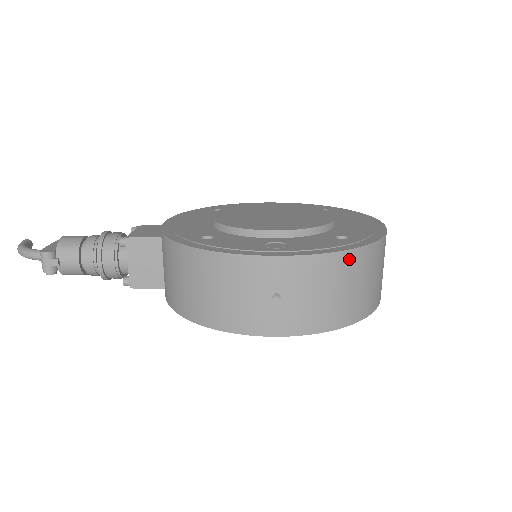
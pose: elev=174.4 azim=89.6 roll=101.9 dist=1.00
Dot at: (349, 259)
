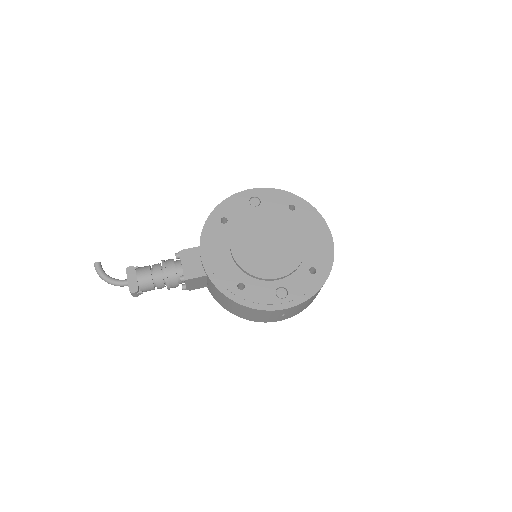
Dot at: occluded
